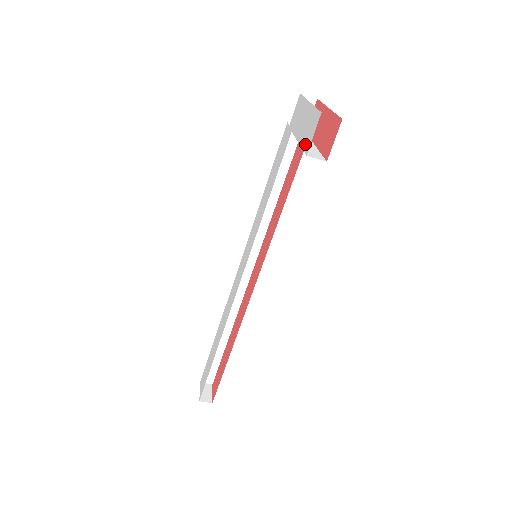
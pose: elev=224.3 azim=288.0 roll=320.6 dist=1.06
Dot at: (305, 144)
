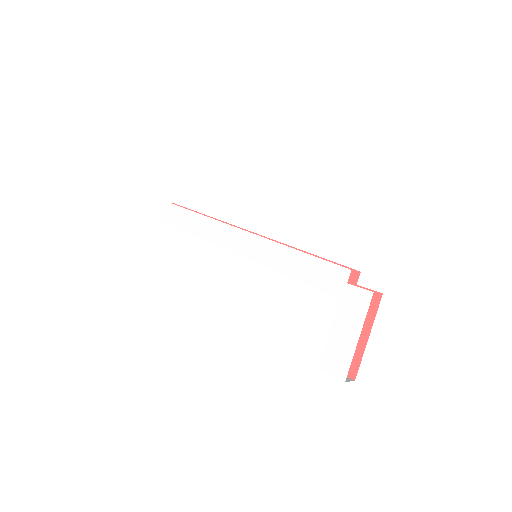
Dot at: (326, 357)
